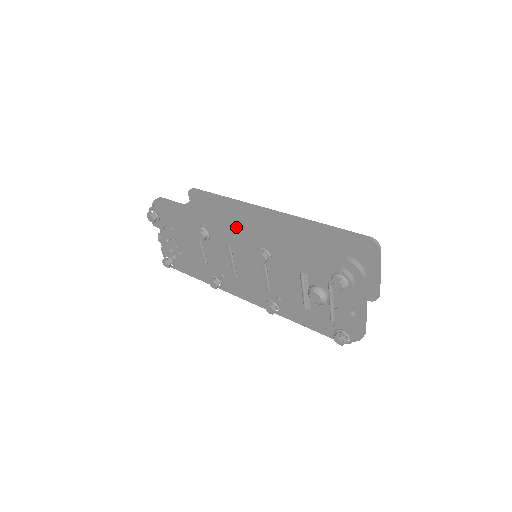
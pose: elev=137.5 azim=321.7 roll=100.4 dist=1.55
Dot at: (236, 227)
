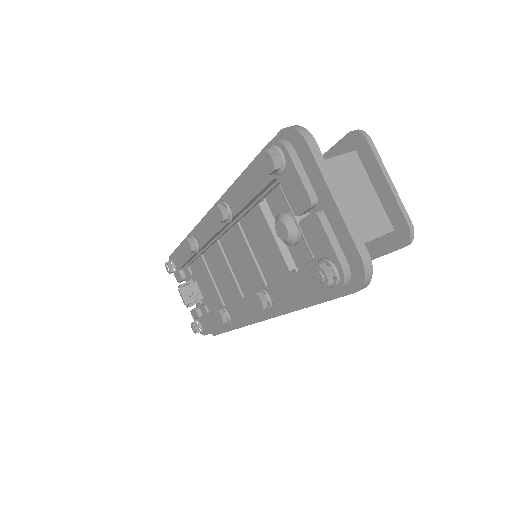
Dot at: occluded
